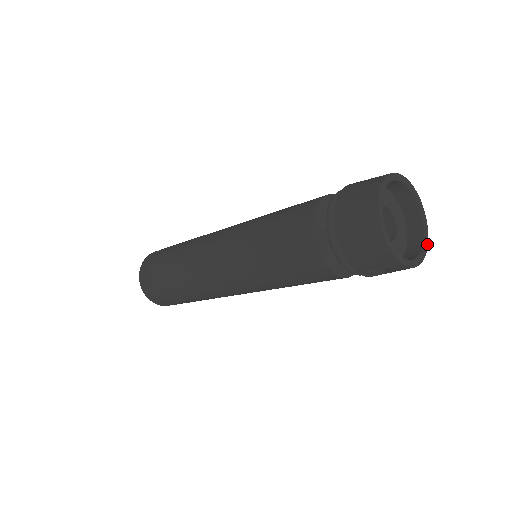
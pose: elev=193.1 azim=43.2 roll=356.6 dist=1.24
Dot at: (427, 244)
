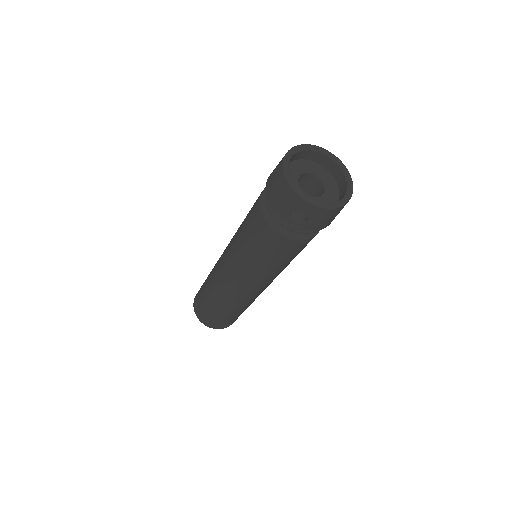
Dot at: (348, 200)
